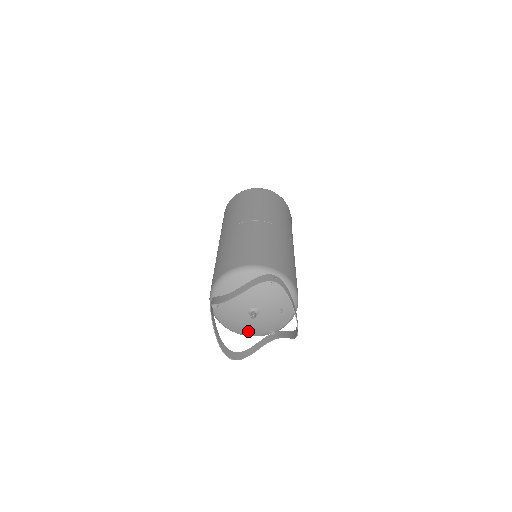
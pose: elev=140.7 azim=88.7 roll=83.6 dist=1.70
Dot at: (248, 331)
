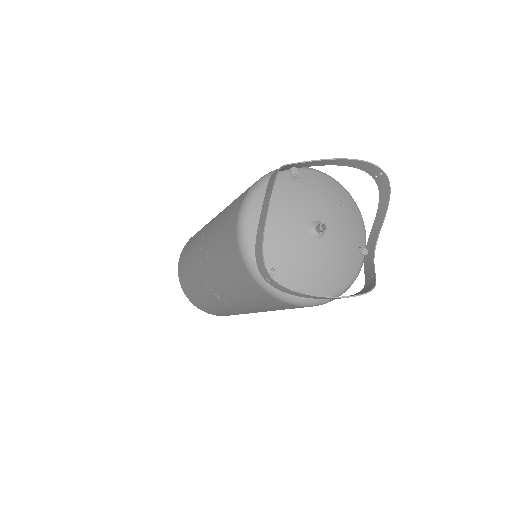
Dot at: (339, 274)
